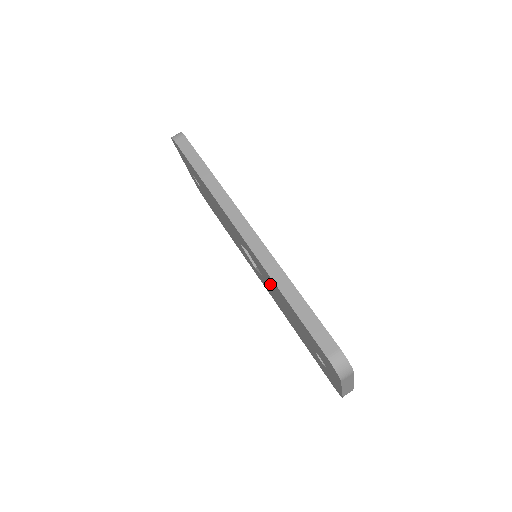
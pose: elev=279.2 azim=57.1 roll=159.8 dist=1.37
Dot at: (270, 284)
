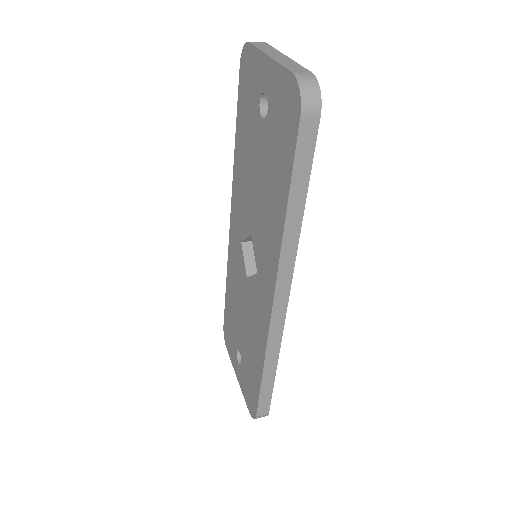
Dot at: (246, 199)
